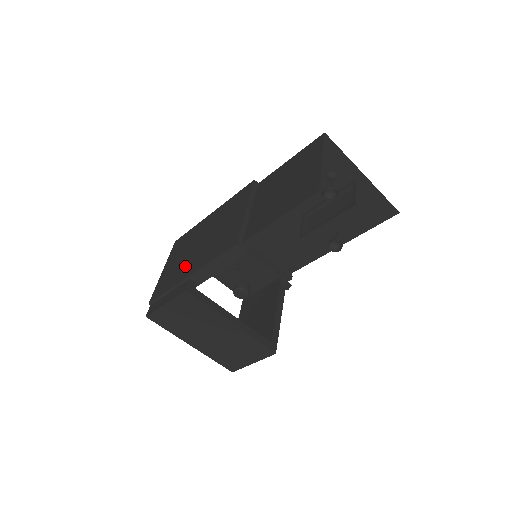
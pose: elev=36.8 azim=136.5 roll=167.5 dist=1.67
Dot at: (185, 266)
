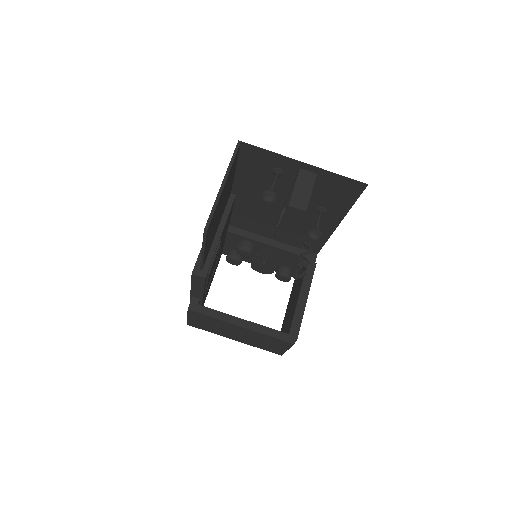
Dot at: occluded
